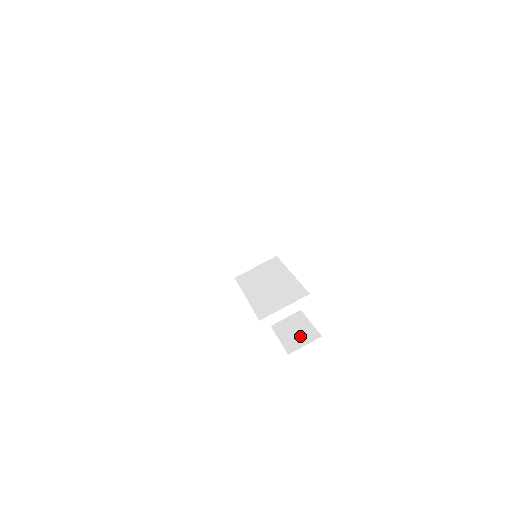
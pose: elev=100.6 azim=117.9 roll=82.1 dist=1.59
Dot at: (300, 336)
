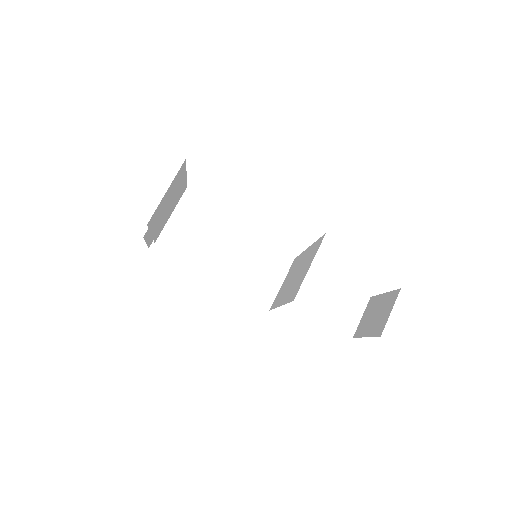
Dot at: (382, 312)
